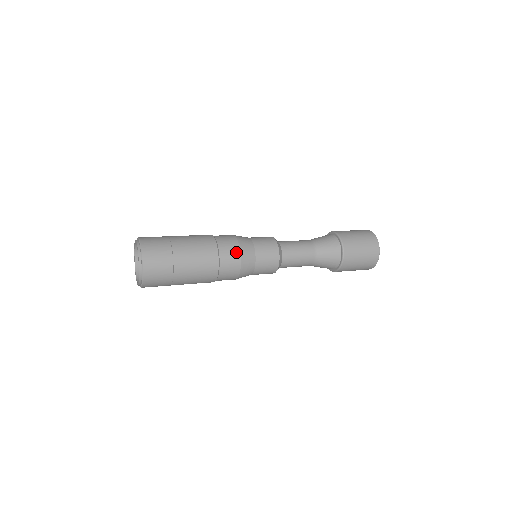
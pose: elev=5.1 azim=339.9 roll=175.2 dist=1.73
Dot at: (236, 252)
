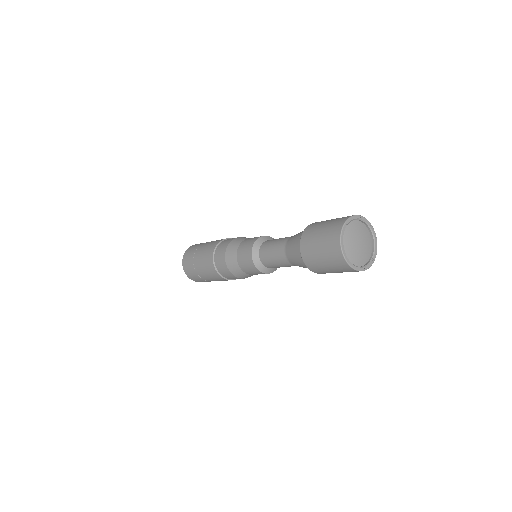
Dot at: (229, 242)
